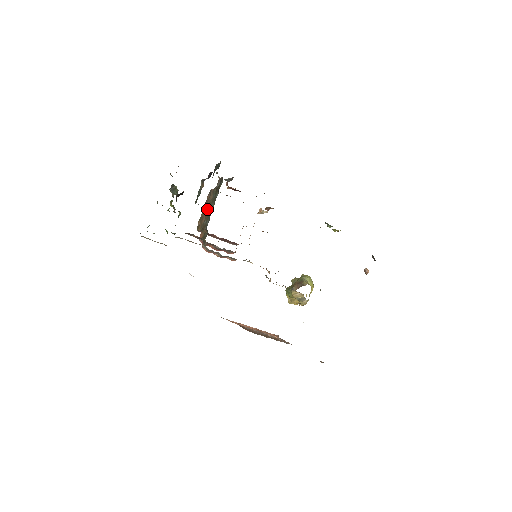
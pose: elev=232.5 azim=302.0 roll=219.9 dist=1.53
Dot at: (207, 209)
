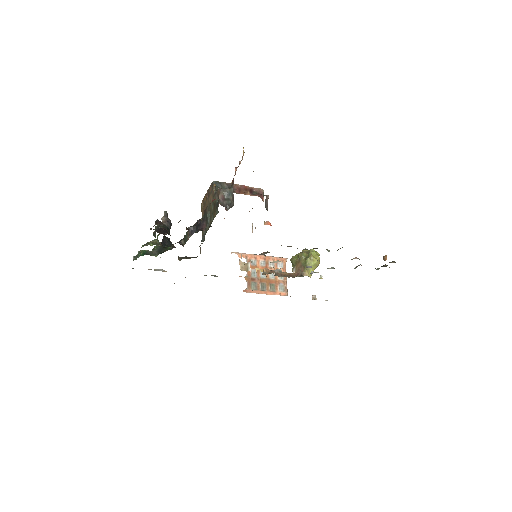
Dot at: occluded
